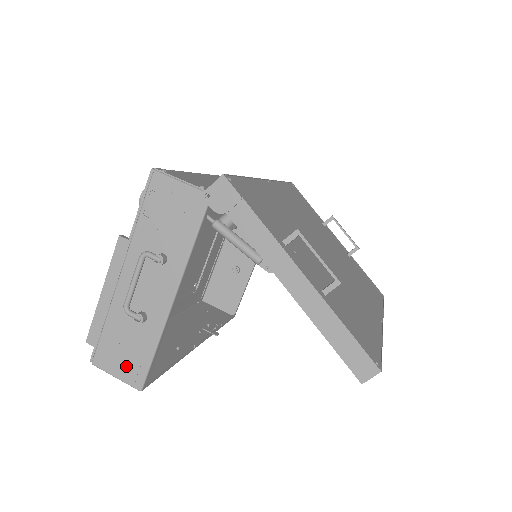
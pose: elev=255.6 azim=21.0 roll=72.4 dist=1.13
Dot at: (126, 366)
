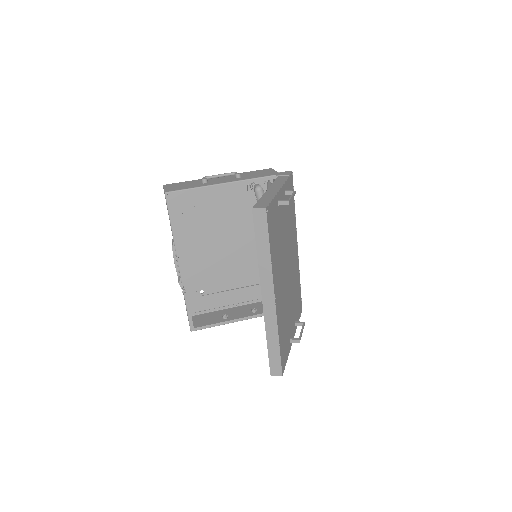
Dot at: (174, 188)
